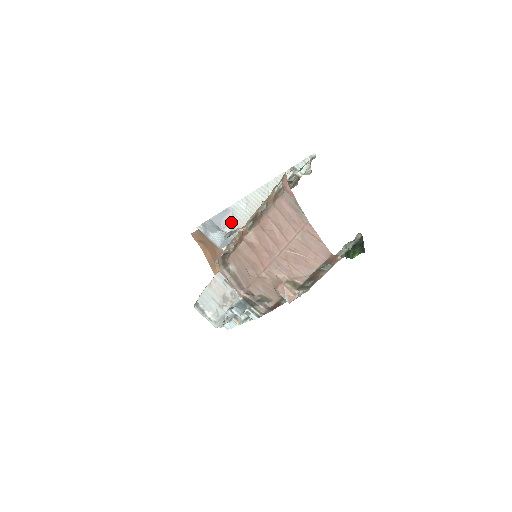
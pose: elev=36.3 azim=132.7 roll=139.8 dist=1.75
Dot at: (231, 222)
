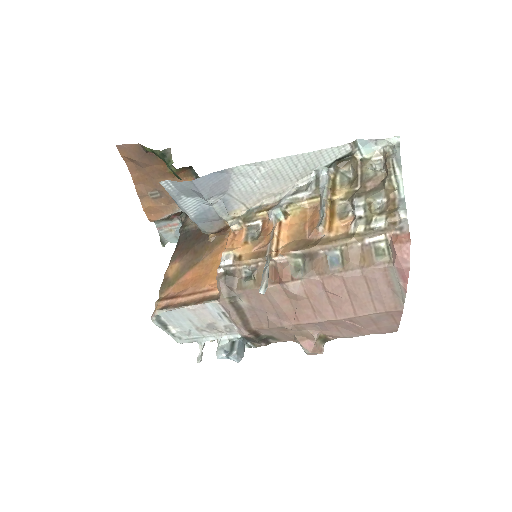
Dot at: (224, 190)
